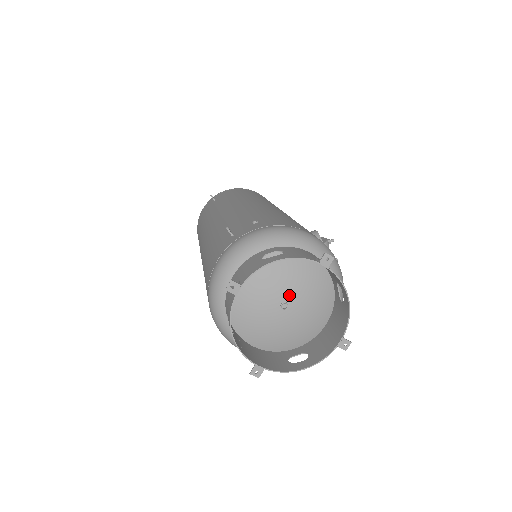
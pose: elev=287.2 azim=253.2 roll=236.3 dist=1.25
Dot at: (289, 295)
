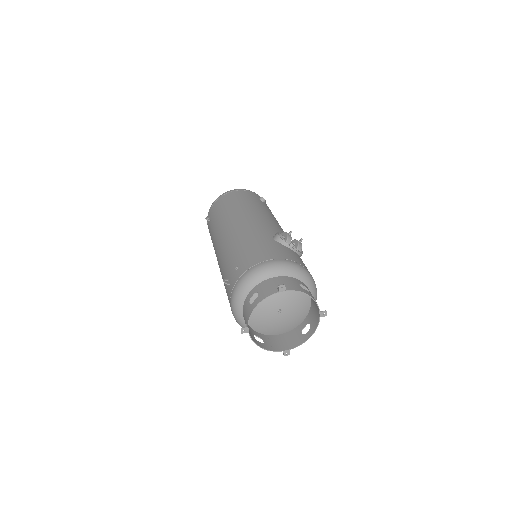
Dot at: (278, 305)
